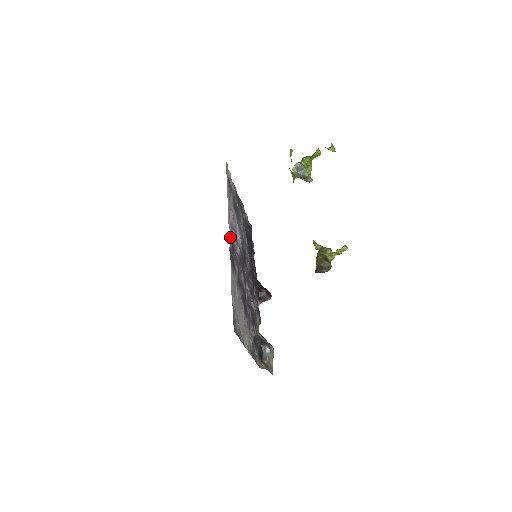
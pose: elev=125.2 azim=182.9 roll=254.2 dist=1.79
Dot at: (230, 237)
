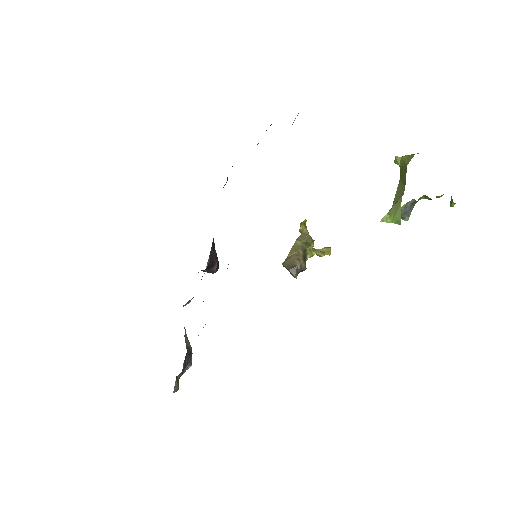
Dot at: occluded
